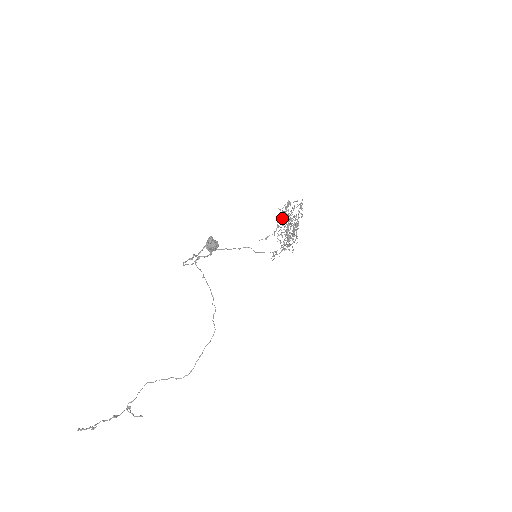
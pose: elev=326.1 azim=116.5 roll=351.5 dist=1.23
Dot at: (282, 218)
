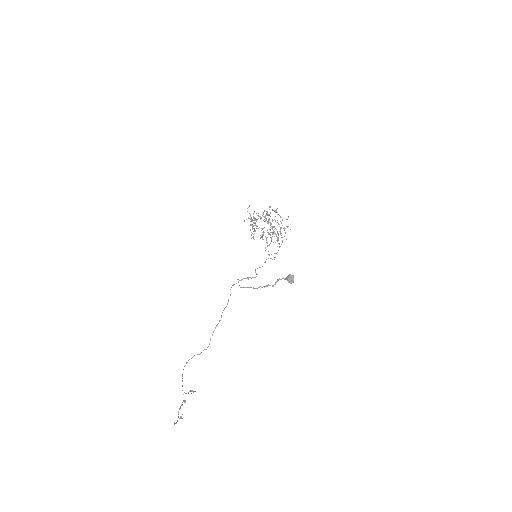
Dot at: occluded
